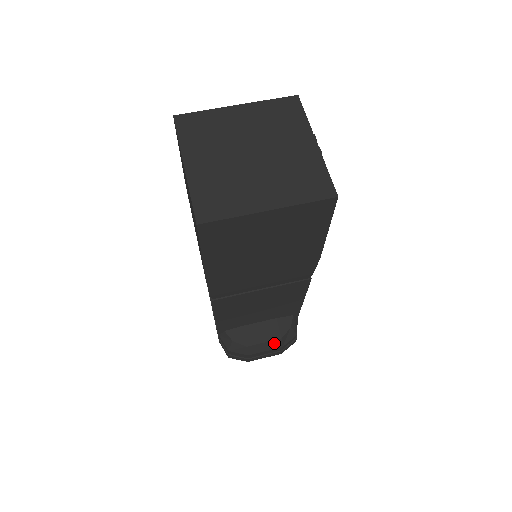
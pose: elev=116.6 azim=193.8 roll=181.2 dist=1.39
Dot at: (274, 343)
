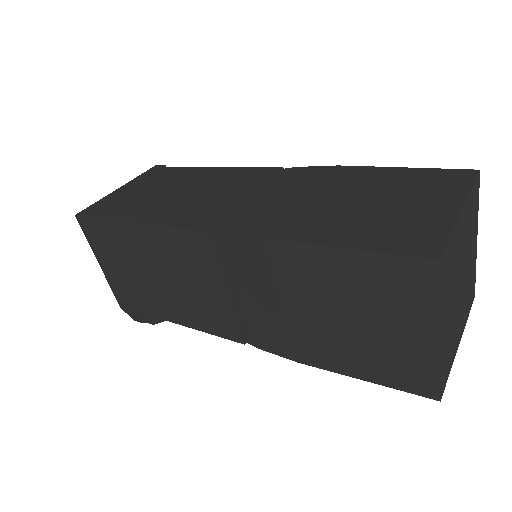
Dot at: occluded
